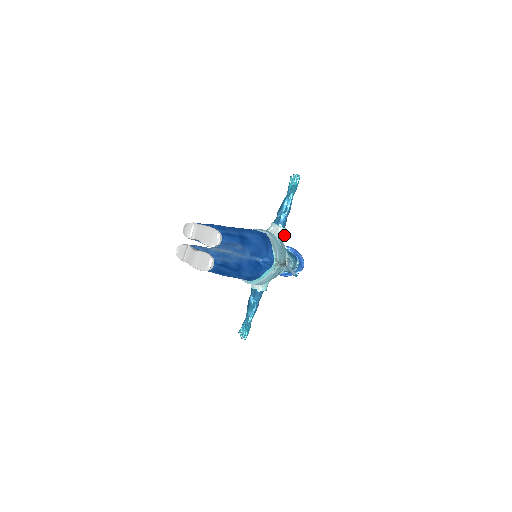
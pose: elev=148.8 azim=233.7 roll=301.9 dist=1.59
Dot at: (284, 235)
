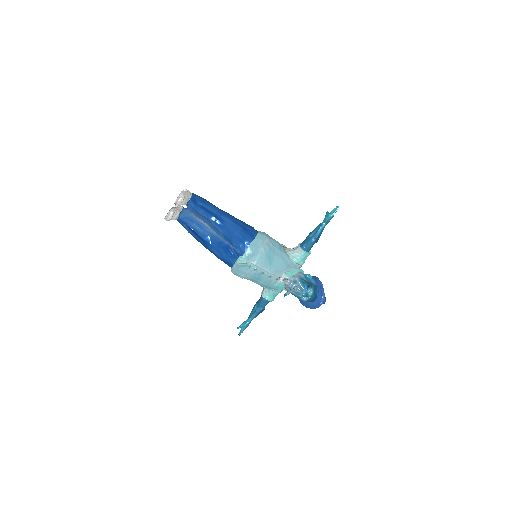
Dot at: (302, 257)
